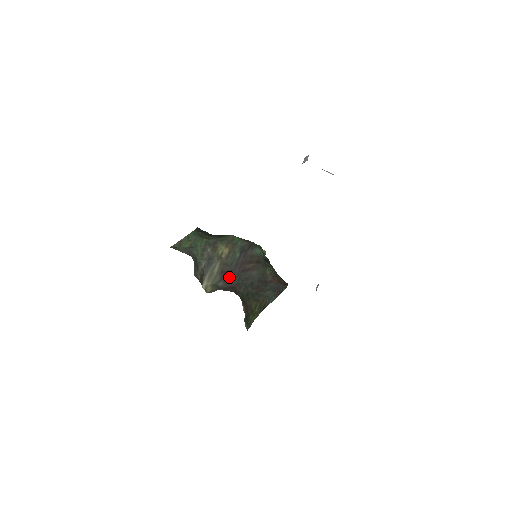
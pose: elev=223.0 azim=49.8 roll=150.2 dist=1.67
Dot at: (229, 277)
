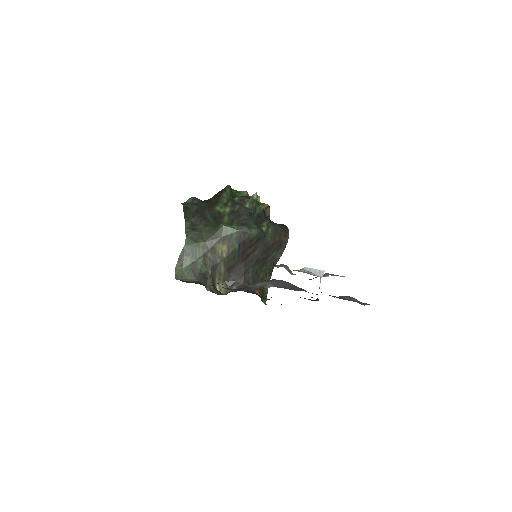
Dot at: (236, 270)
